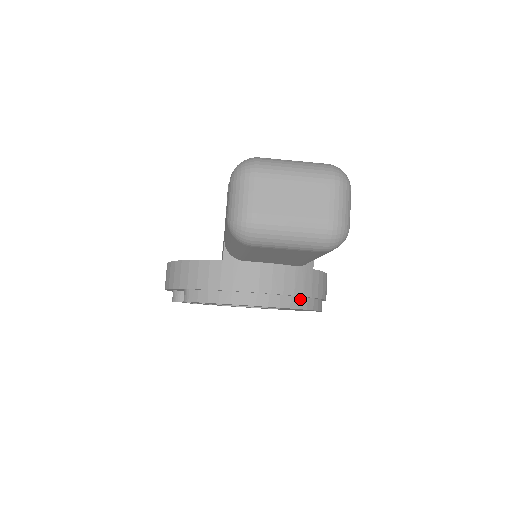
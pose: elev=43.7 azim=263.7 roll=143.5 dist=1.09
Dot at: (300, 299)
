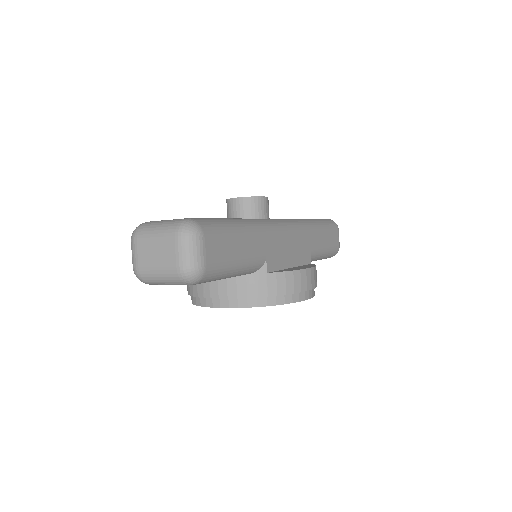
Dot at: (257, 299)
